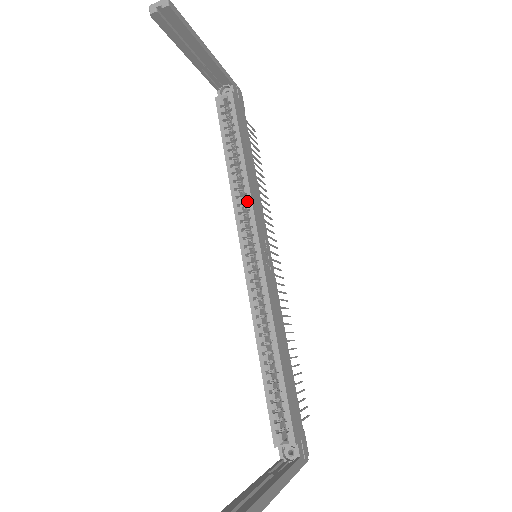
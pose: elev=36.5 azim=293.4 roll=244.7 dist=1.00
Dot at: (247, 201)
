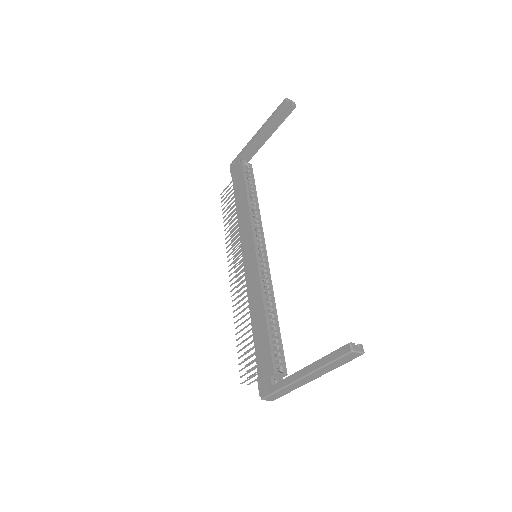
Dot at: (259, 223)
